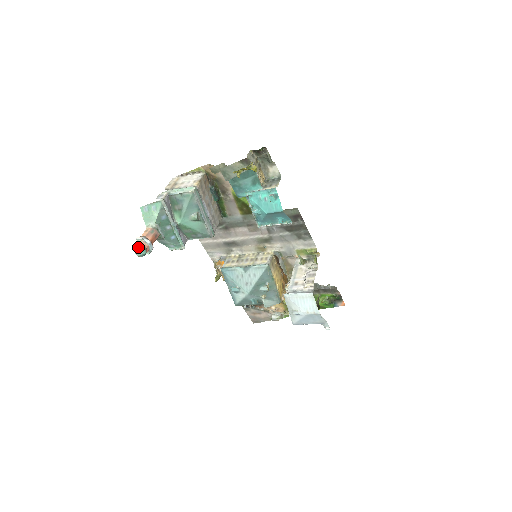
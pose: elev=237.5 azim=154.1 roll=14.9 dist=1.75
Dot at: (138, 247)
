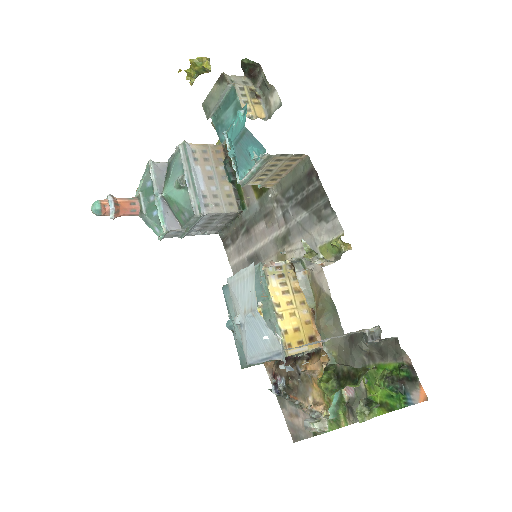
Dot at: (96, 201)
